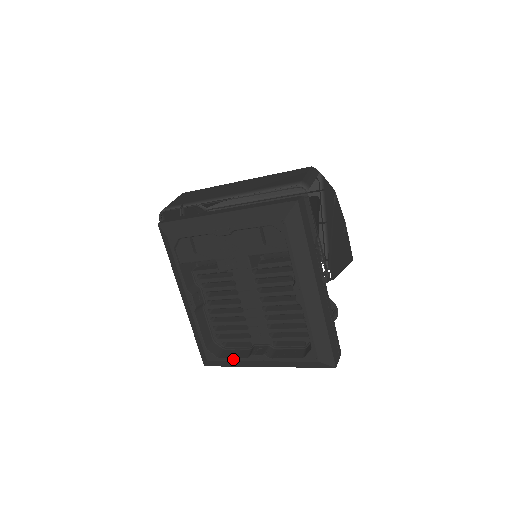
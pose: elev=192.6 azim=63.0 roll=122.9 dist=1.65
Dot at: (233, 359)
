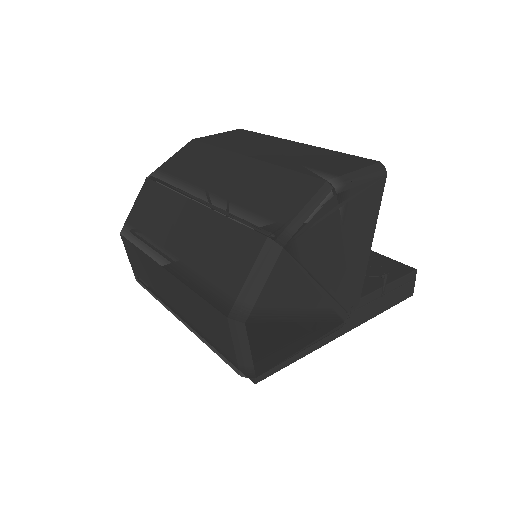
Dot at: occluded
